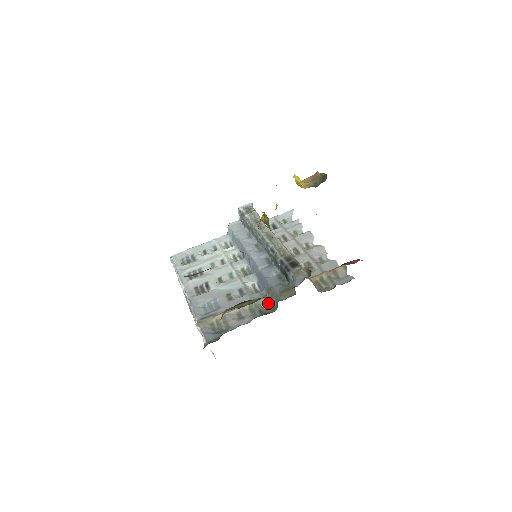
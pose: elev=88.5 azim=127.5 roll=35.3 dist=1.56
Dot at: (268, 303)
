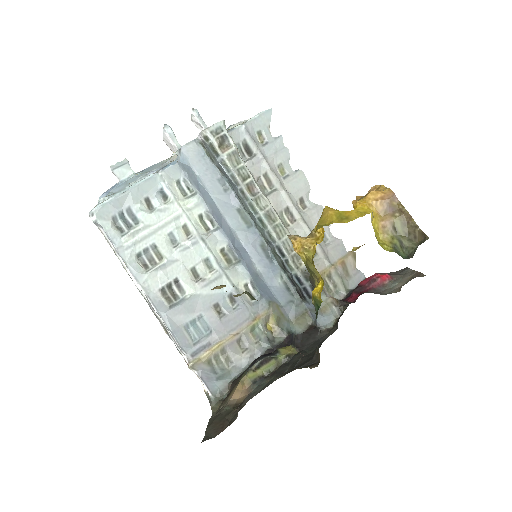
Dot at: (273, 321)
